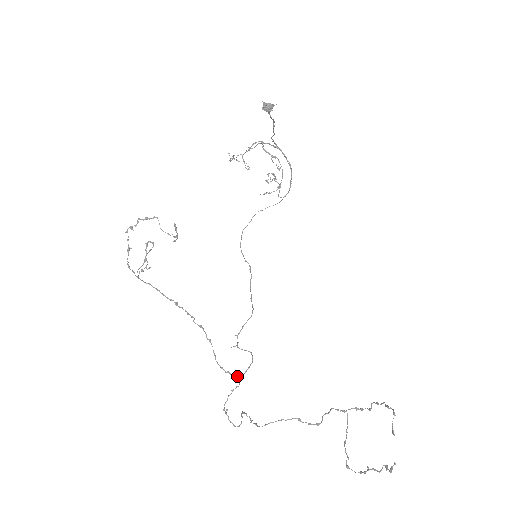
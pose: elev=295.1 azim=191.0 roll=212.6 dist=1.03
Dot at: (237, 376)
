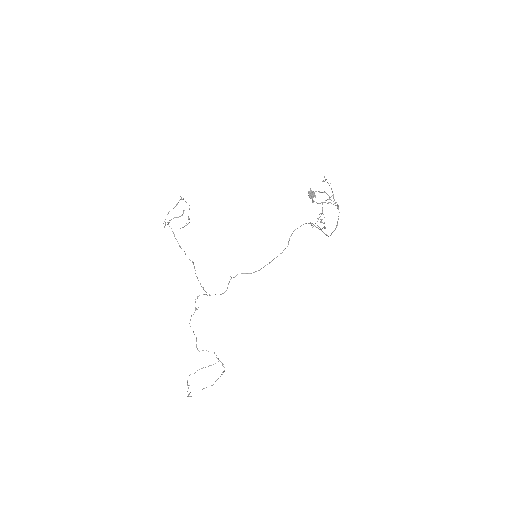
Dot at: occluded
